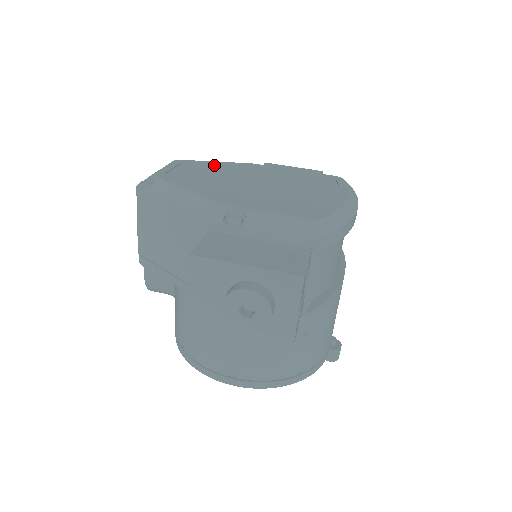
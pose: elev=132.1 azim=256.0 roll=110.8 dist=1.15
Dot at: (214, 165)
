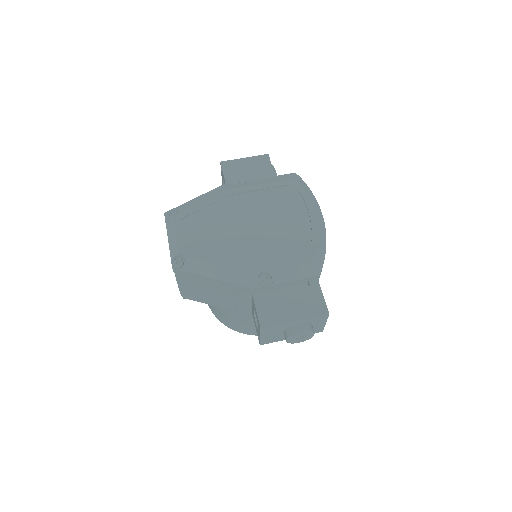
Dot at: (204, 209)
